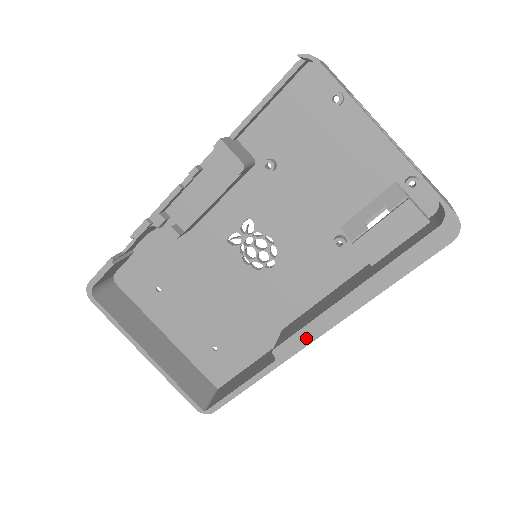
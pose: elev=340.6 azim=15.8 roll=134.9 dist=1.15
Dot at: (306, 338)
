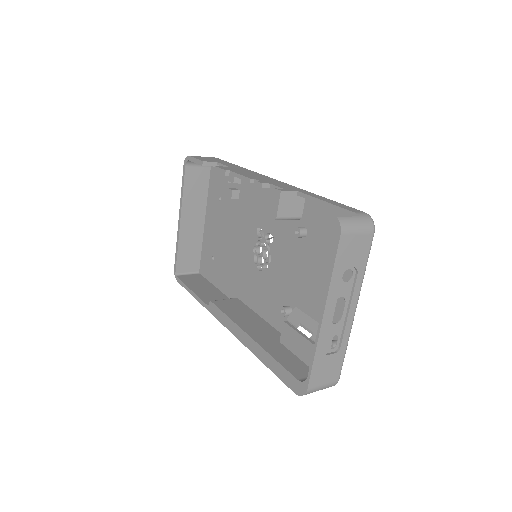
Dot at: (223, 320)
